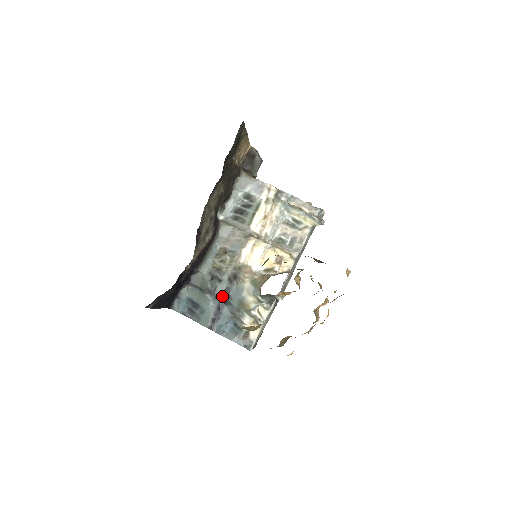
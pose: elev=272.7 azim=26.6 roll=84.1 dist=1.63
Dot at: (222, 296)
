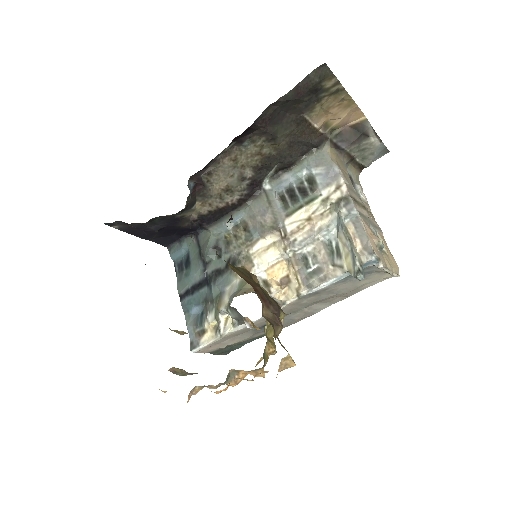
Dot at: (211, 273)
